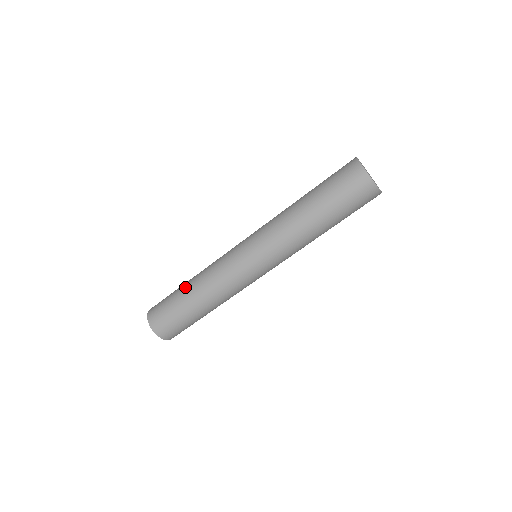
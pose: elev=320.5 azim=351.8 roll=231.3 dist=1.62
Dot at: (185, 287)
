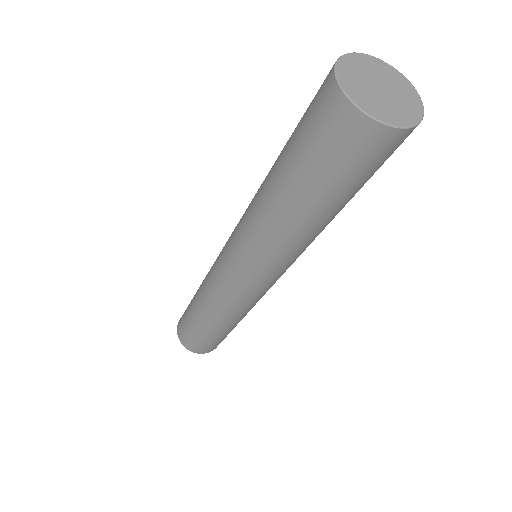
Dot at: (200, 322)
